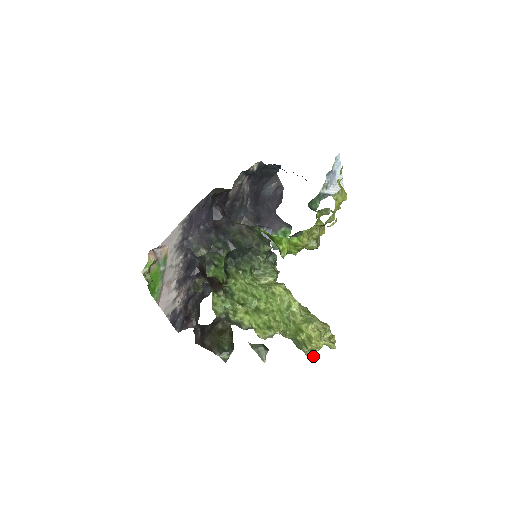
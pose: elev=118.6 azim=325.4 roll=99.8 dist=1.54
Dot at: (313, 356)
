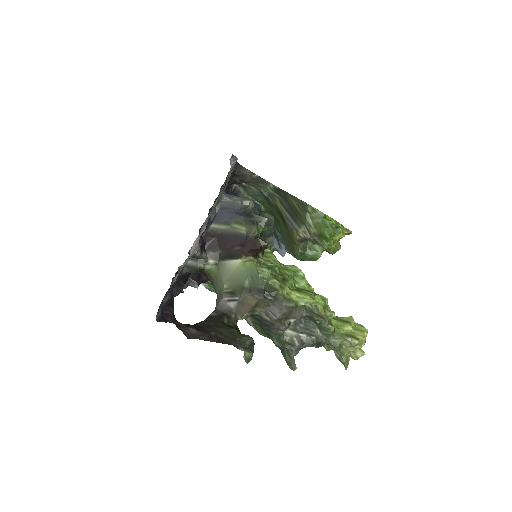
Dot at: (347, 362)
